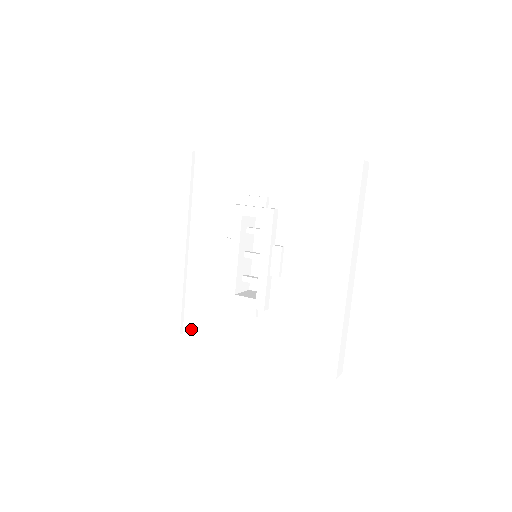
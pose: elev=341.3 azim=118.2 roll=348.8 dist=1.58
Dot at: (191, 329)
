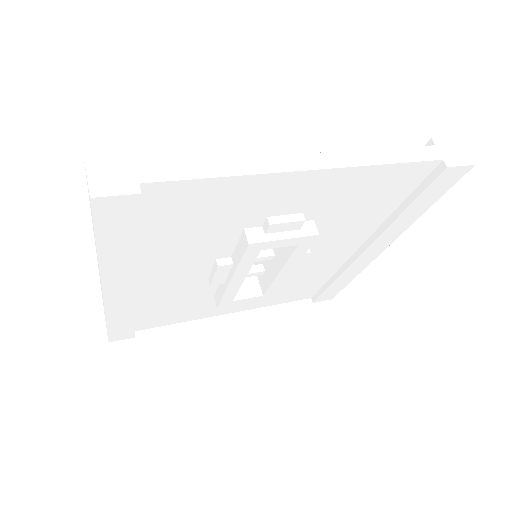
Dot at: (148, 326)
